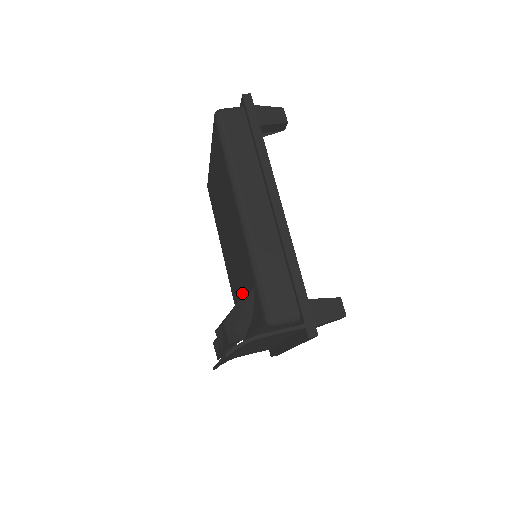
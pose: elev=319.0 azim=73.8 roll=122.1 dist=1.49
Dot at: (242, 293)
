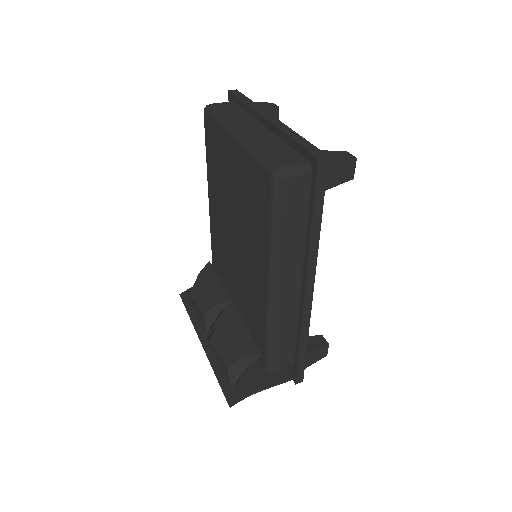
Dot at: (234, 289)
